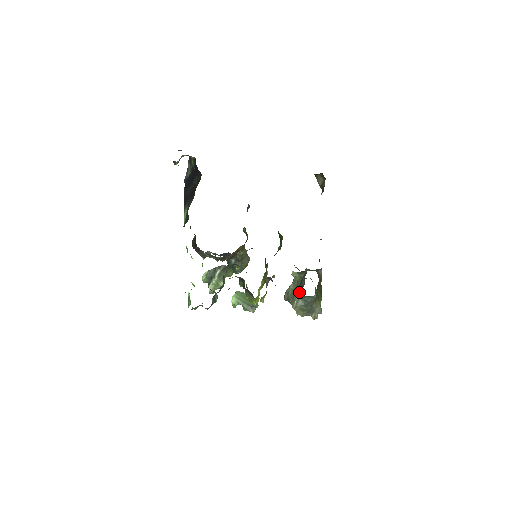
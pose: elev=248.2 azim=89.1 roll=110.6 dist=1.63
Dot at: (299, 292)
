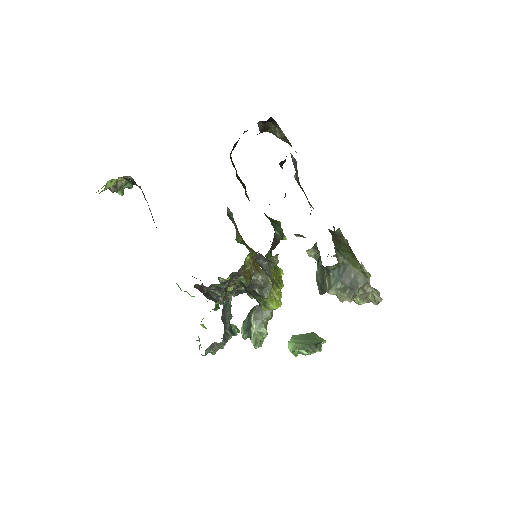
Dot at: (321, 266)
